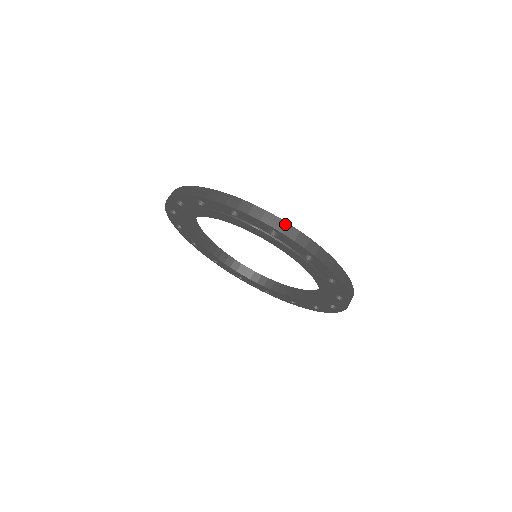
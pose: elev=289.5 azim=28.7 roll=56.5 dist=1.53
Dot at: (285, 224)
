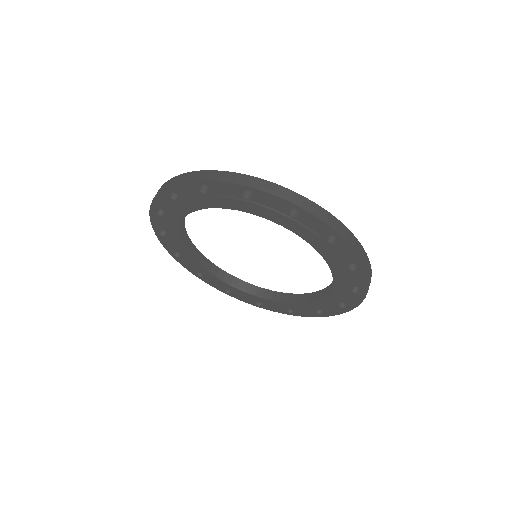
Dot at: (171, 180)
